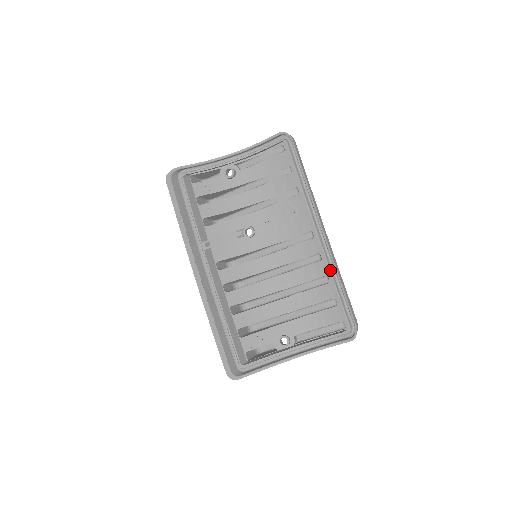
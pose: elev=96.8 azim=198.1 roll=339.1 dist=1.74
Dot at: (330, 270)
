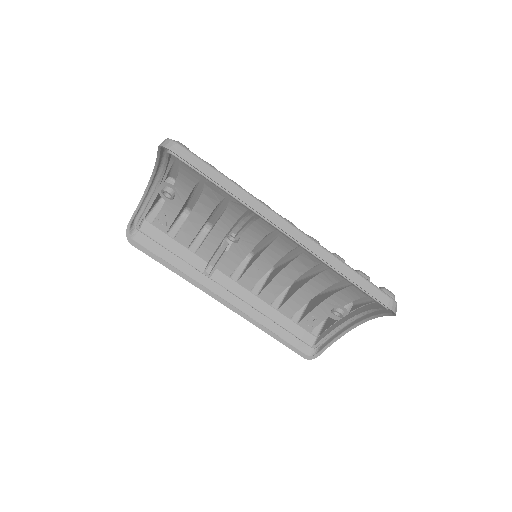
Dot at: (325, 263)
